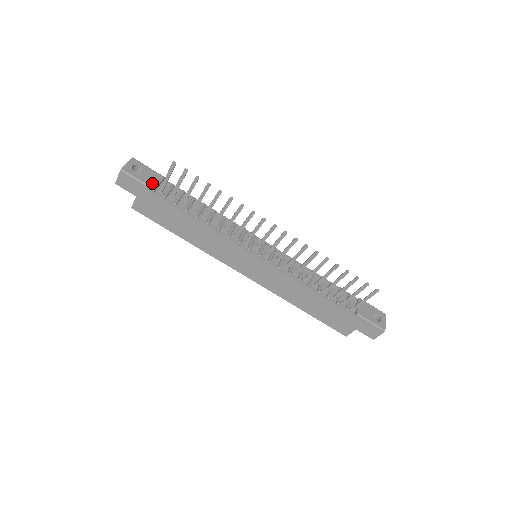
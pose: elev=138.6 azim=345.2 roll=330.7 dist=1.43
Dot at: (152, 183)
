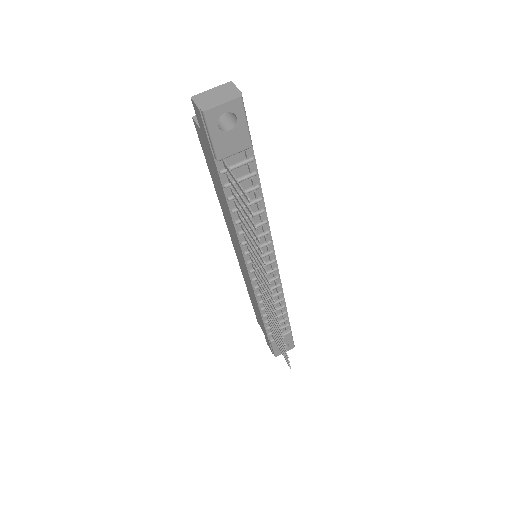
Dot at: (225, 151)
